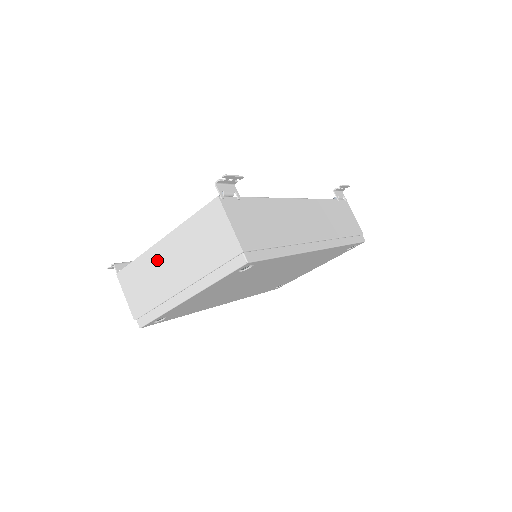
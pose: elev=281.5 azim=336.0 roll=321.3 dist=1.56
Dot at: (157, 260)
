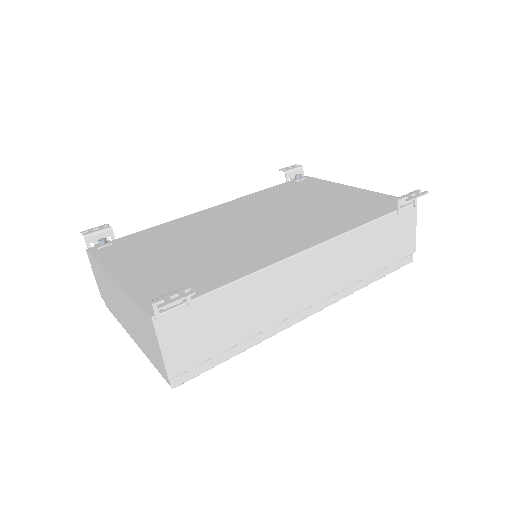
Dot at: (111, 286)
